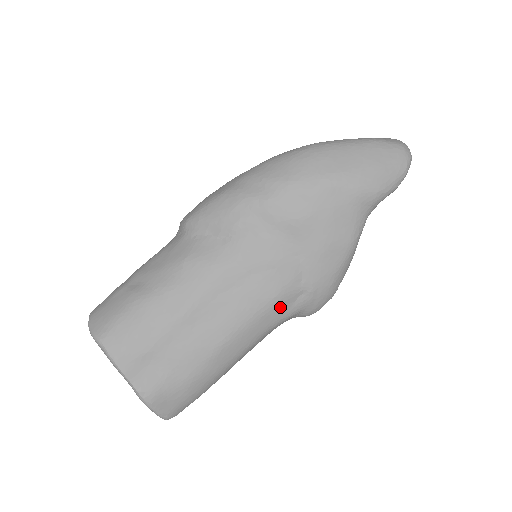
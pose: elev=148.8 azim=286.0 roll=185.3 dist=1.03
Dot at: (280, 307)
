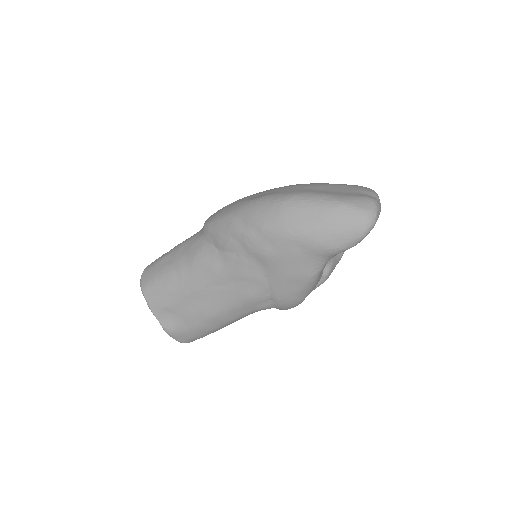
Dot at: (254, 304)
